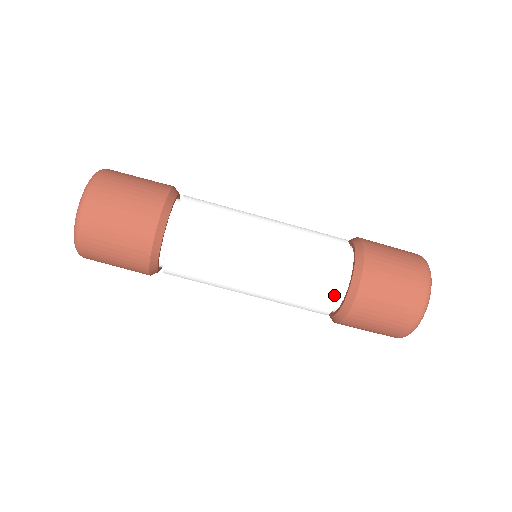
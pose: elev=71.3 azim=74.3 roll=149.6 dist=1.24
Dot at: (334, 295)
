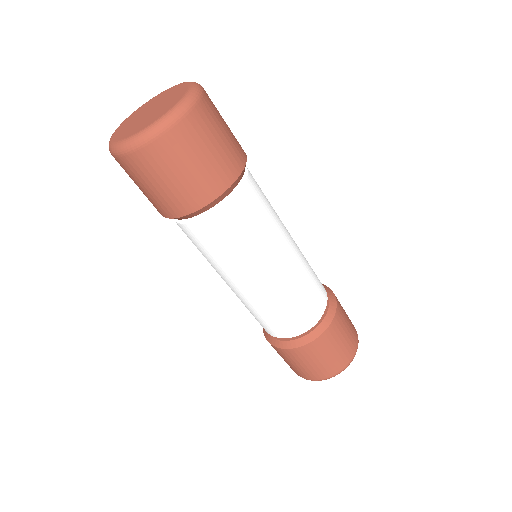
Dot at: (275, 334)
